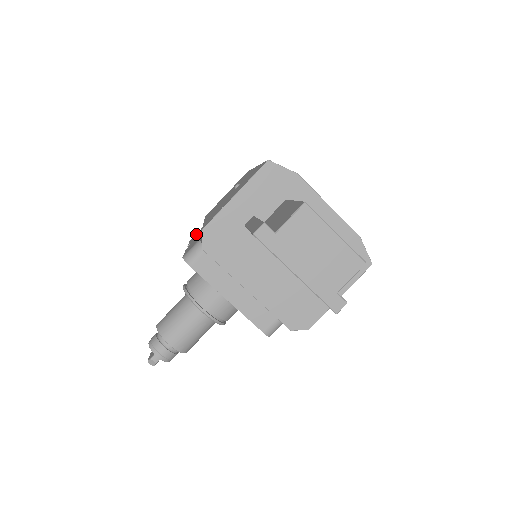
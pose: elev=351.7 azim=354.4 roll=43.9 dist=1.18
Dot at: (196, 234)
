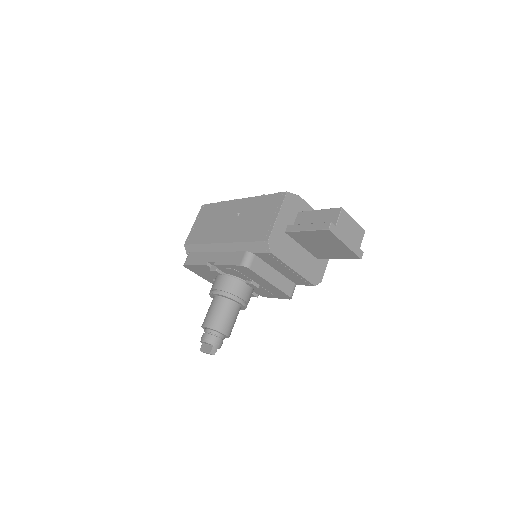
Dot at: (193, 257)
